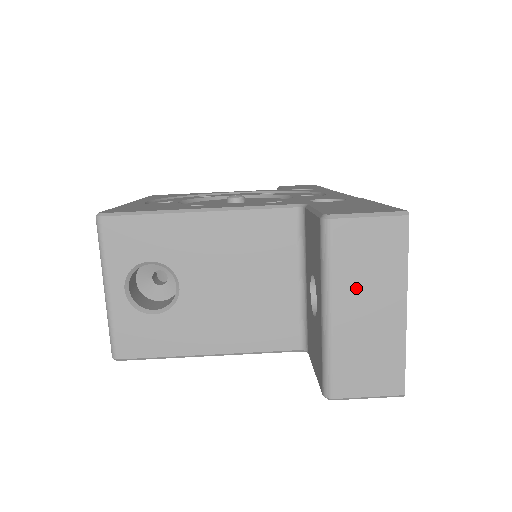
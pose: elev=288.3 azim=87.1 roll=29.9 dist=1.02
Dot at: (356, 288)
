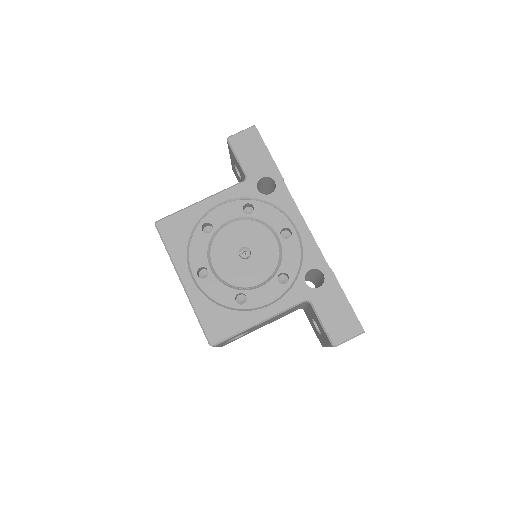
Dot at: occluded
